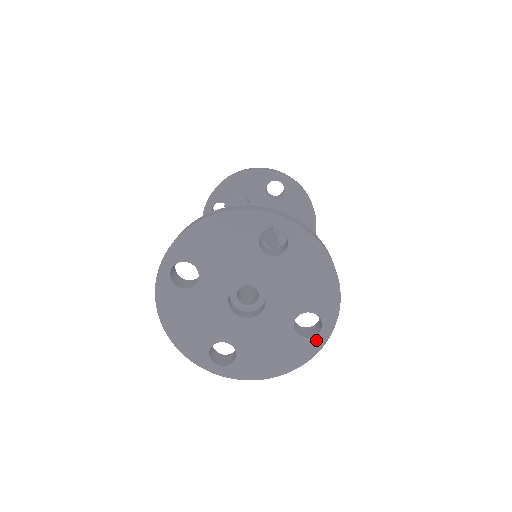
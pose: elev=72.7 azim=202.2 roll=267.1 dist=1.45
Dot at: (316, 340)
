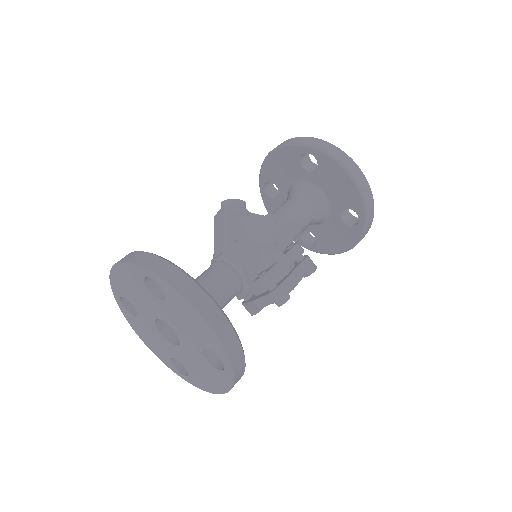
Dot at: (226, 374)
